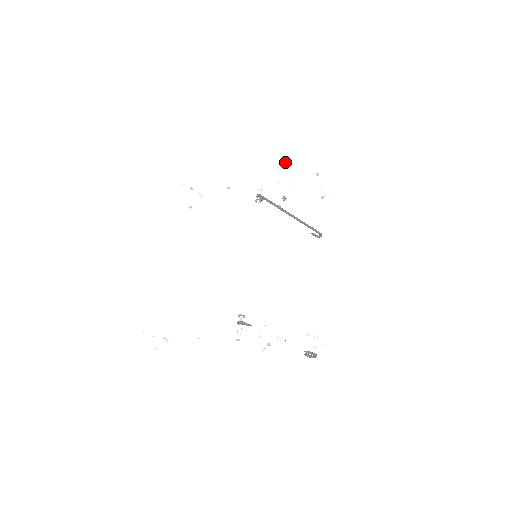
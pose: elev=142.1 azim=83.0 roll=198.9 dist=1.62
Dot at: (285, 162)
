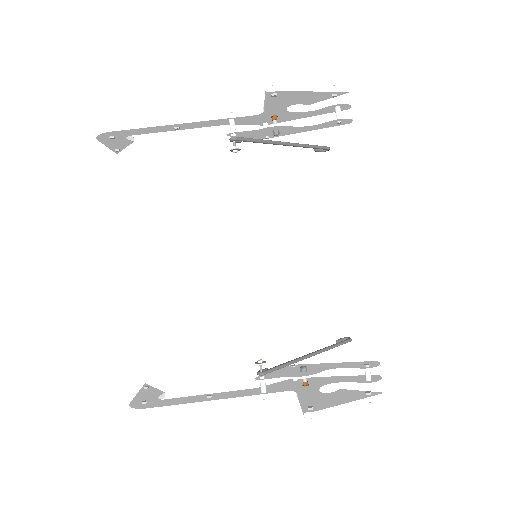
Dot at: (277, 92)
